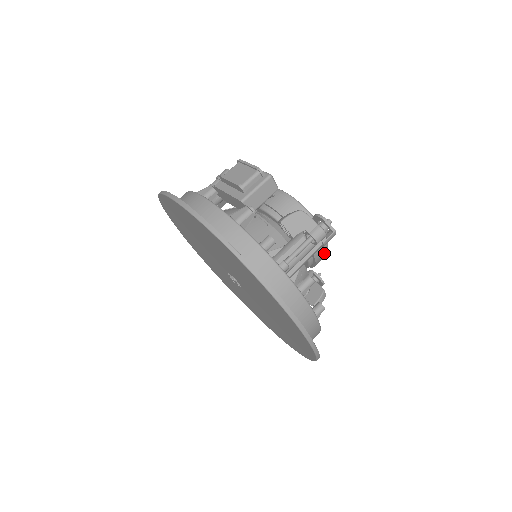
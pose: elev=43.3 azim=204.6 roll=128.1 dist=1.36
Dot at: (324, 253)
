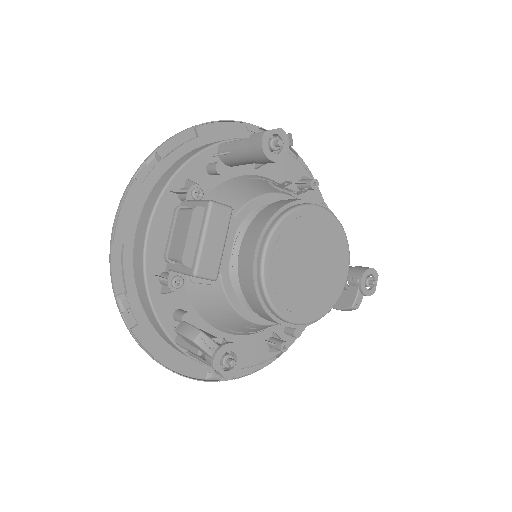
Dot at: occluded
